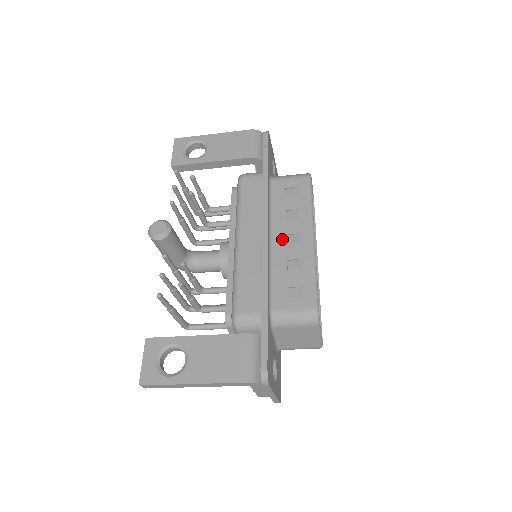
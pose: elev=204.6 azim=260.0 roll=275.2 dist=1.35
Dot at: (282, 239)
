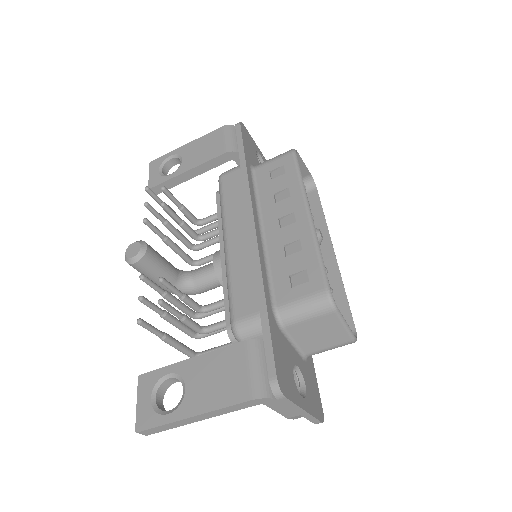
Dot at: (274, 225)
